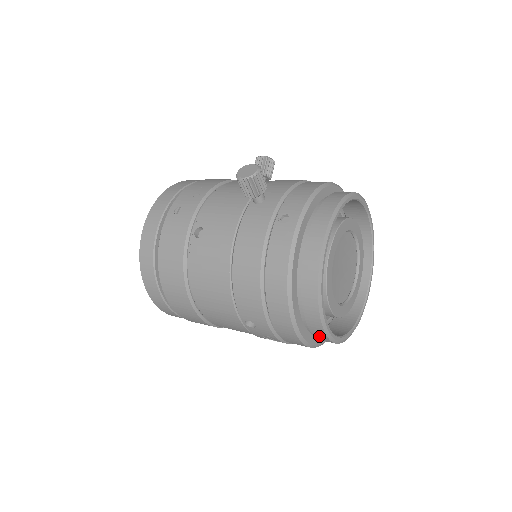
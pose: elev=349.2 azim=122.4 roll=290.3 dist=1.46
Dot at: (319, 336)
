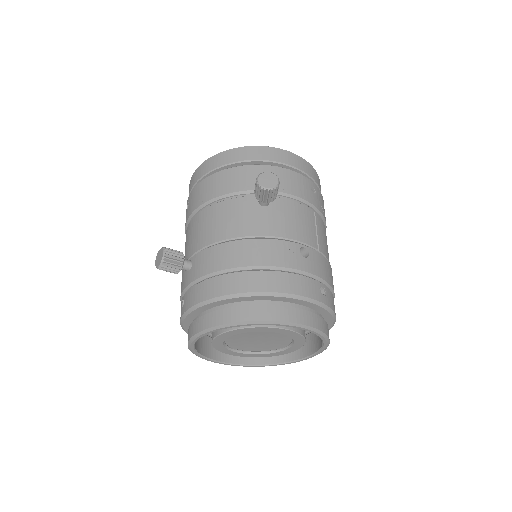
Dot at: occluded
